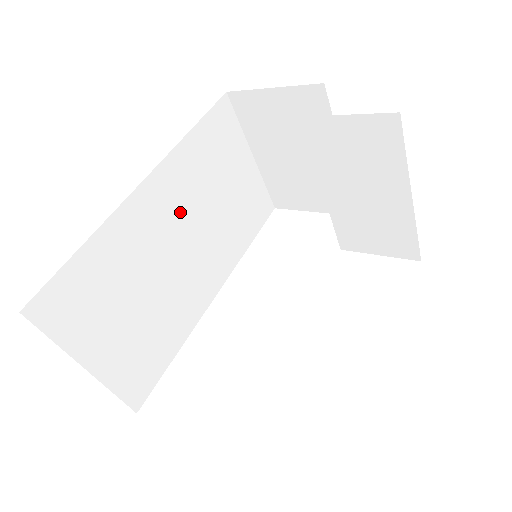
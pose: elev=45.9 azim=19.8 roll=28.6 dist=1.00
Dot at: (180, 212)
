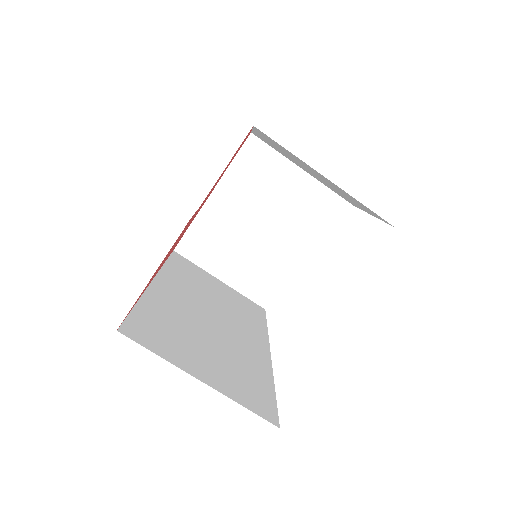
Dot at: (194, 299)
